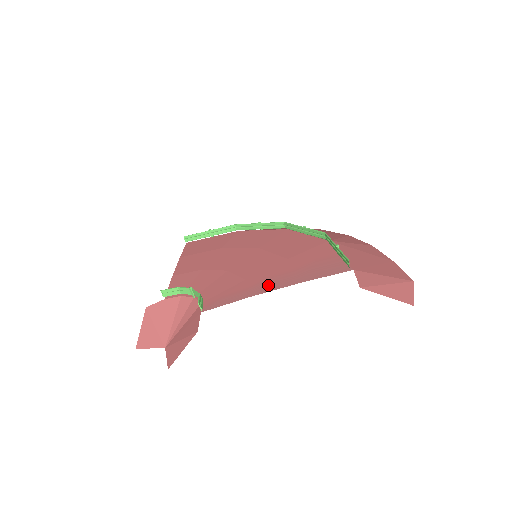
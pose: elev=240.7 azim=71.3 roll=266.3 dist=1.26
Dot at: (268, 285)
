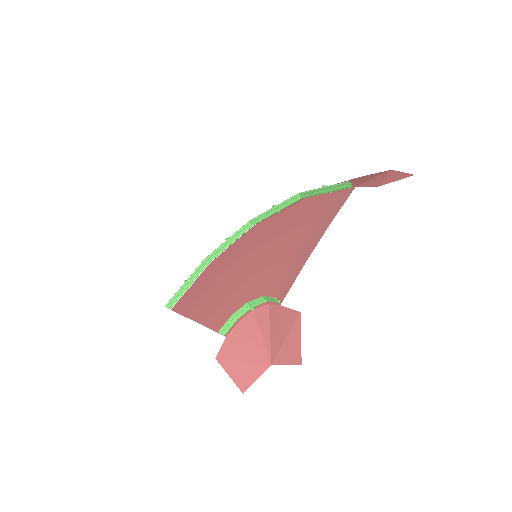
Dot at: (307, 246)
